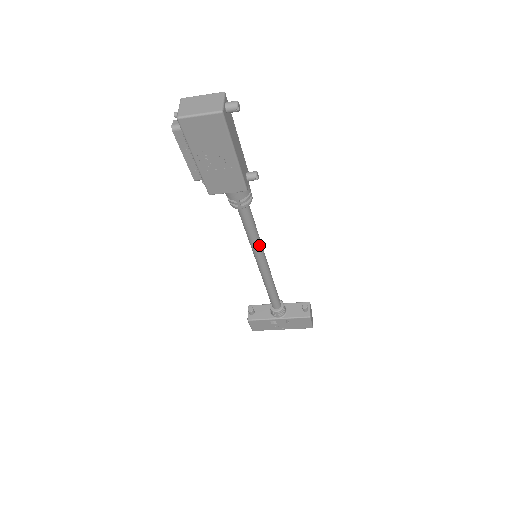
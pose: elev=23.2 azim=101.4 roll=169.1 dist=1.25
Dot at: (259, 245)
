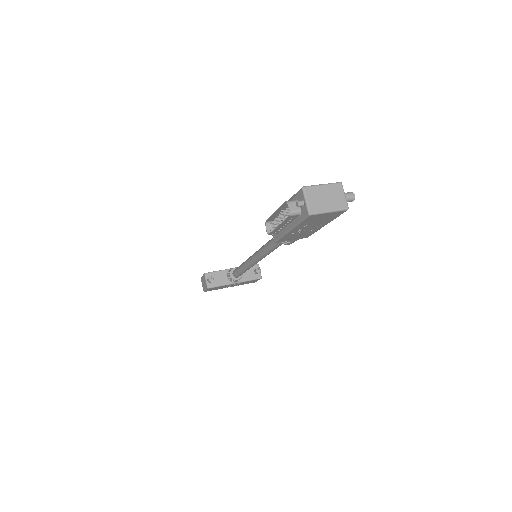
Dot at: occluded
